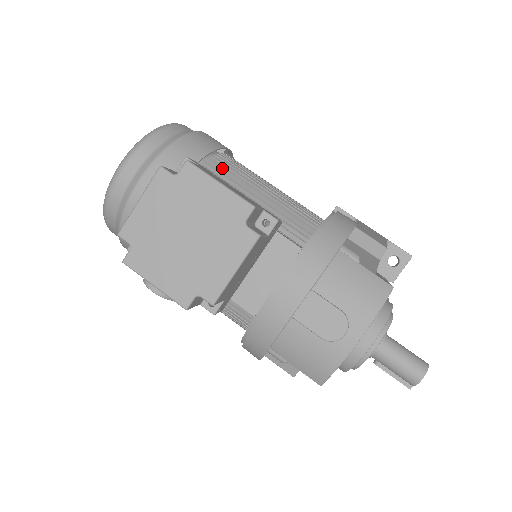
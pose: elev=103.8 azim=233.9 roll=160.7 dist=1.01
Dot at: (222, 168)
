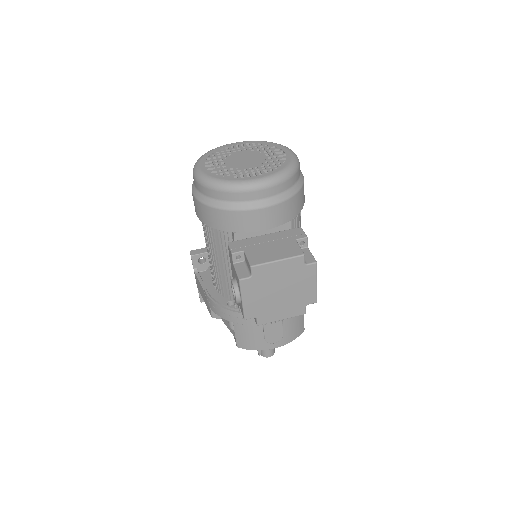
Dot at: (298, 220)
